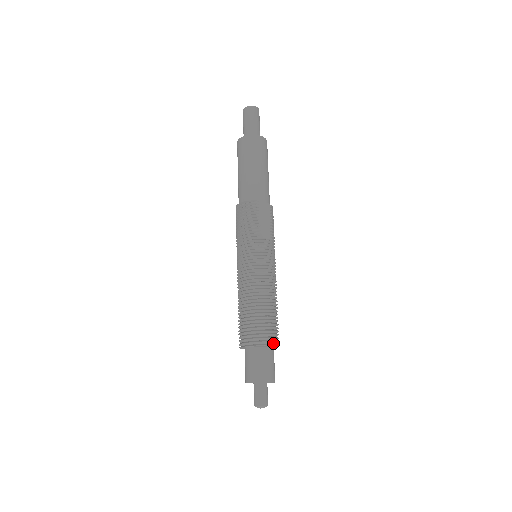
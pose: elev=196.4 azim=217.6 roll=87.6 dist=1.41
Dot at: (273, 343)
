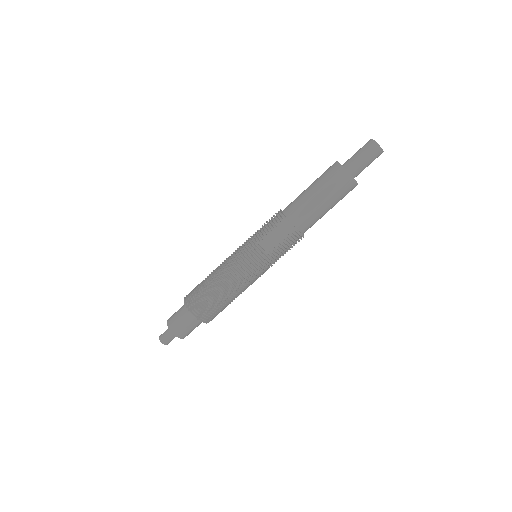
Dot at: (196, 314)
